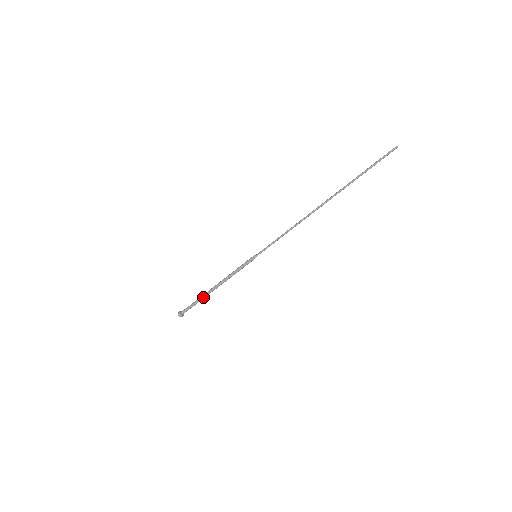
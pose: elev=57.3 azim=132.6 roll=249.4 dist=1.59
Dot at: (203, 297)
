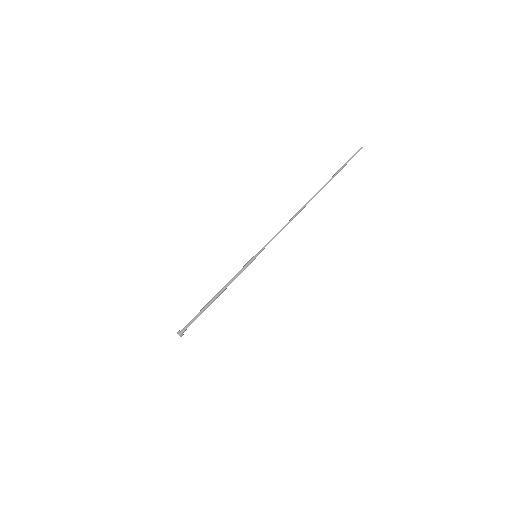
Dot at: (204, 307)
